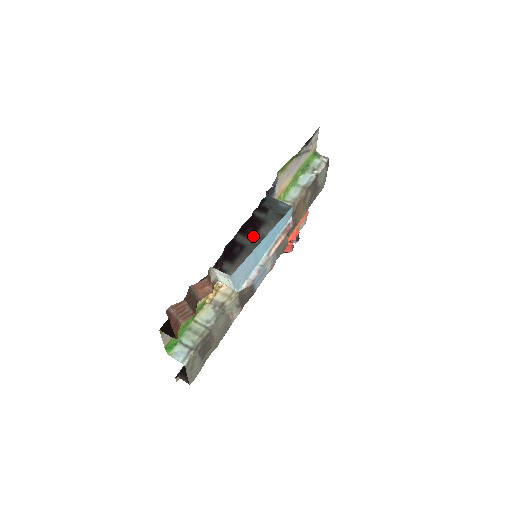
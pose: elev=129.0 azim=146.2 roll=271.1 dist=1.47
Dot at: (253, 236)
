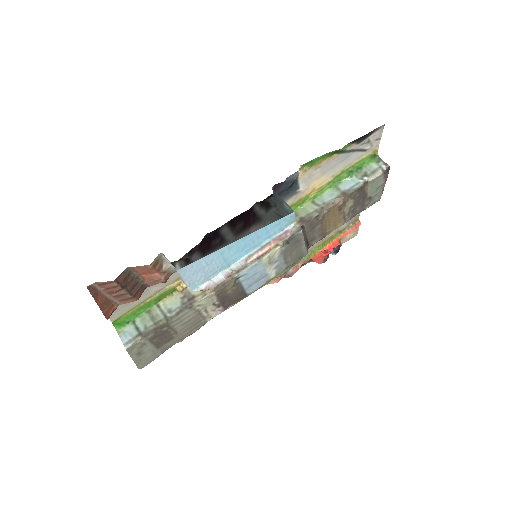
Dot at: (240, 232)
